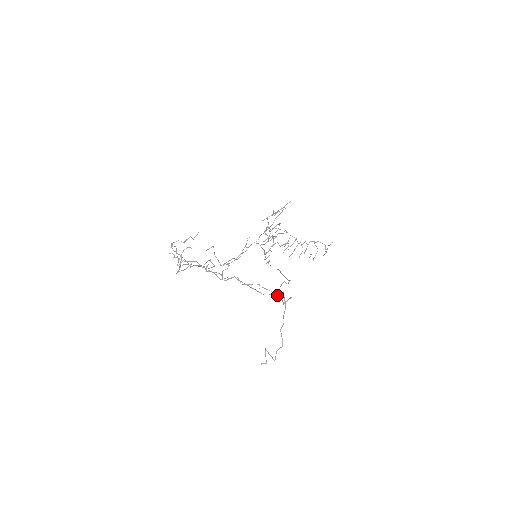
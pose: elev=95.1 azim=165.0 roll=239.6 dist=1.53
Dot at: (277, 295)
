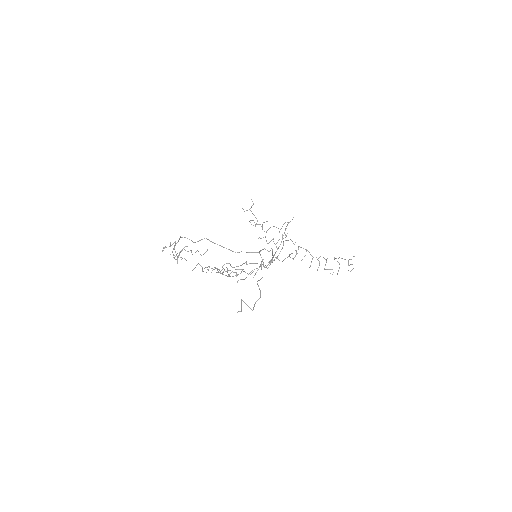
Dot at: (251, 252)
